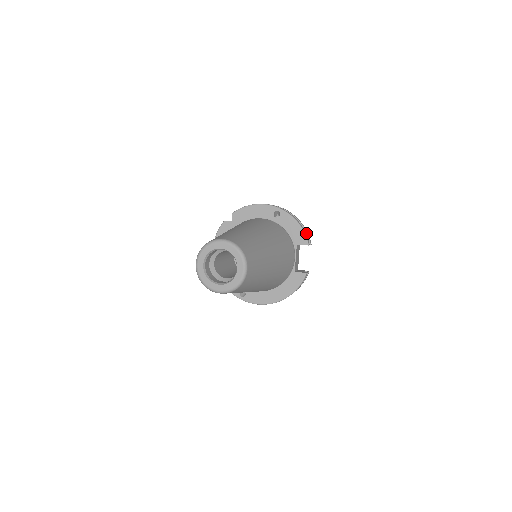
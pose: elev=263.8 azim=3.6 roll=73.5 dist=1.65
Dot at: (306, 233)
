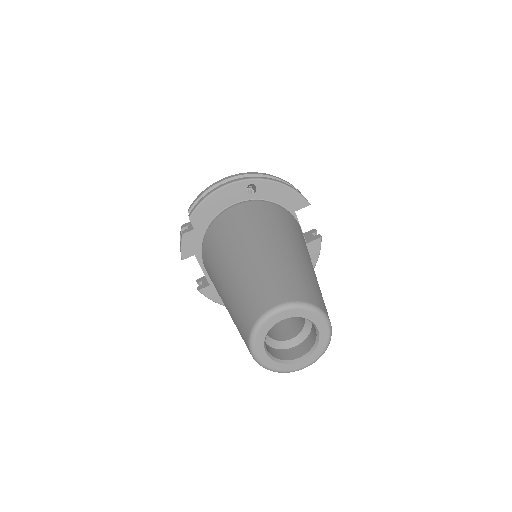
Dot at: occluded
